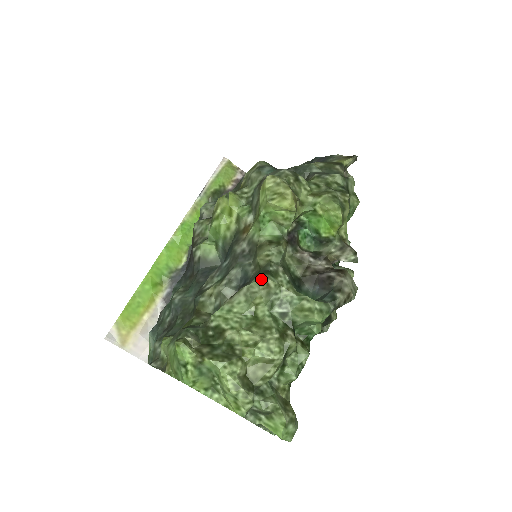
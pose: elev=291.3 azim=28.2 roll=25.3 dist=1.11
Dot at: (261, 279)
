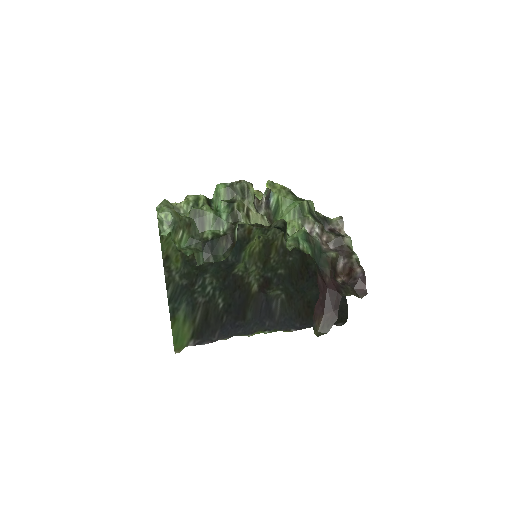
Dot at: occluded
